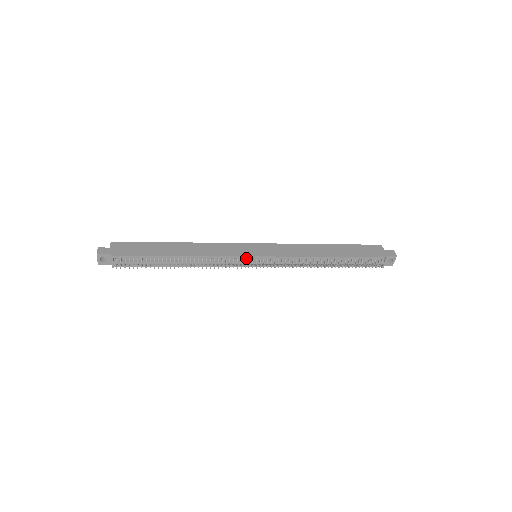
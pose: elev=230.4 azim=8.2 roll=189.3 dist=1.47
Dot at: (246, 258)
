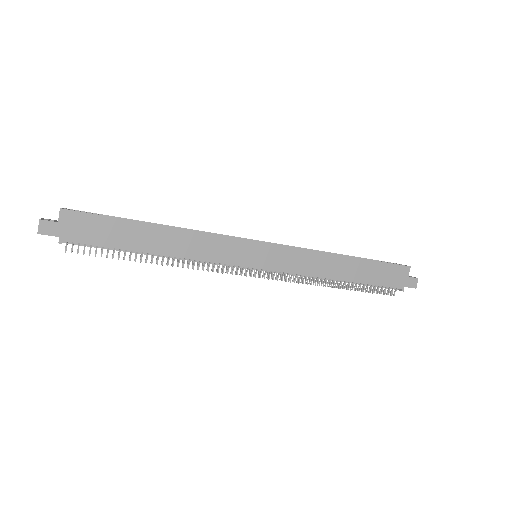
Dot at: (241, 266)
